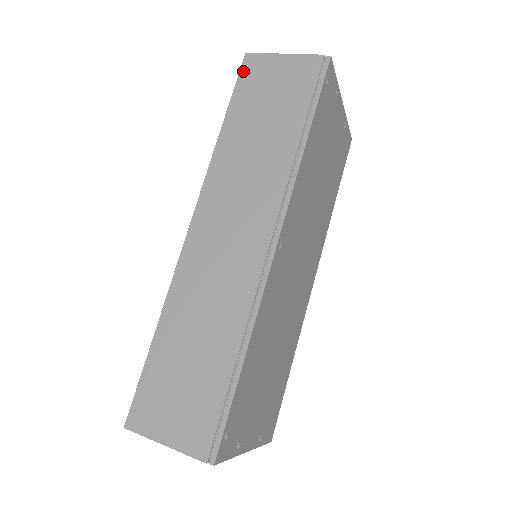
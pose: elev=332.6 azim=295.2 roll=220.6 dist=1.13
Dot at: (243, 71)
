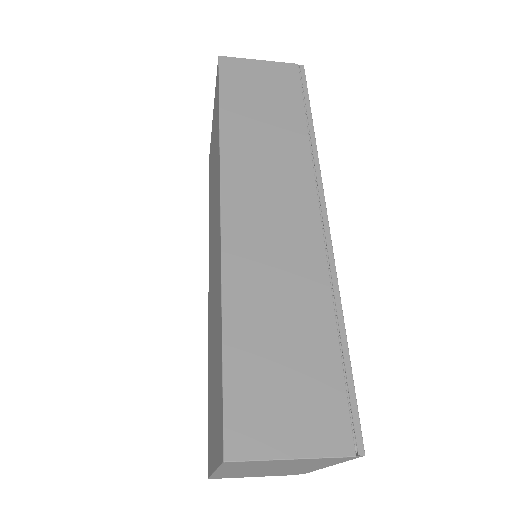
Dot at: (223, 70)
